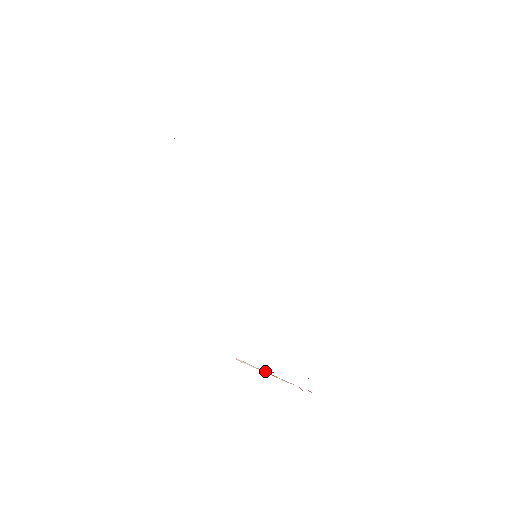
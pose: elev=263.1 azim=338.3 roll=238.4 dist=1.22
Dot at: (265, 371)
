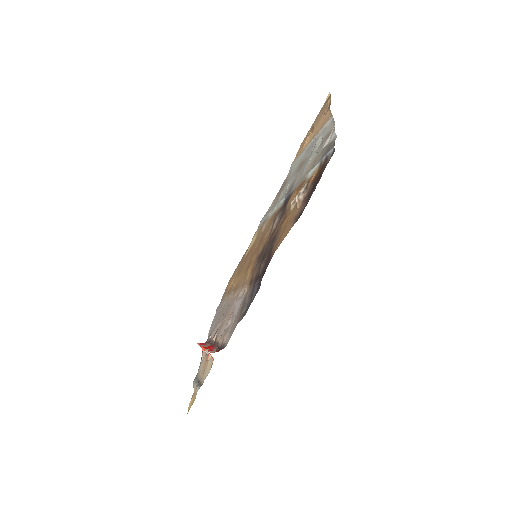
Dot at: occluded
